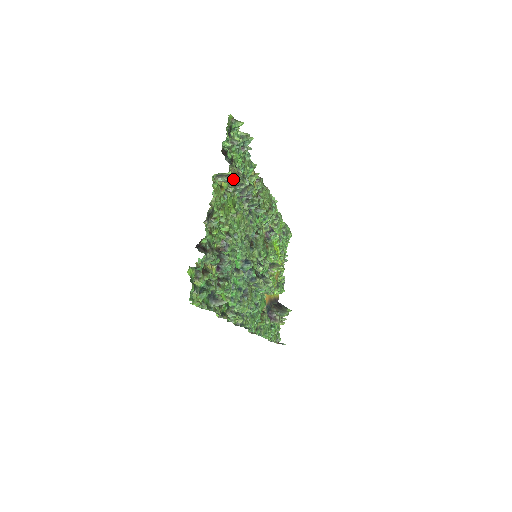
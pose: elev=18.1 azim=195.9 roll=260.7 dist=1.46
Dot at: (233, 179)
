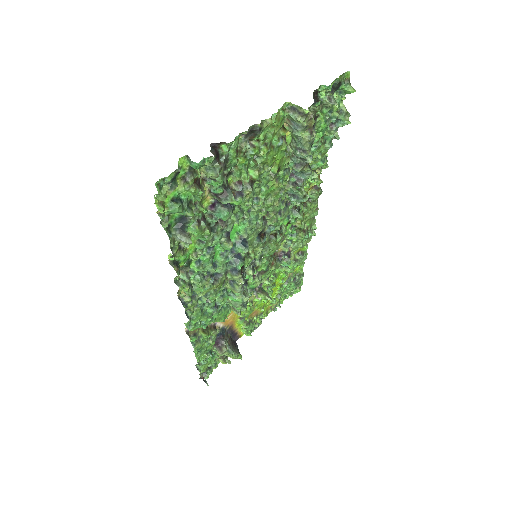
Dot at: (302, 133)
